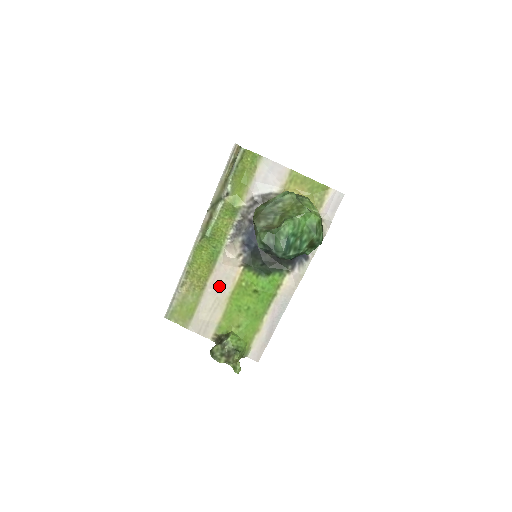
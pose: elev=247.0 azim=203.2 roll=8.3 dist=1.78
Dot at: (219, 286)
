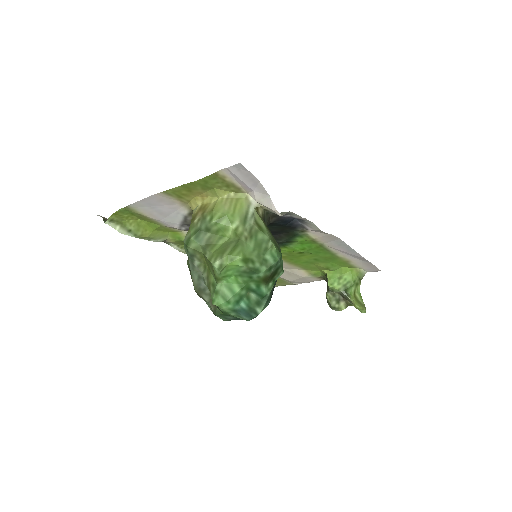
Dot at: occluded
